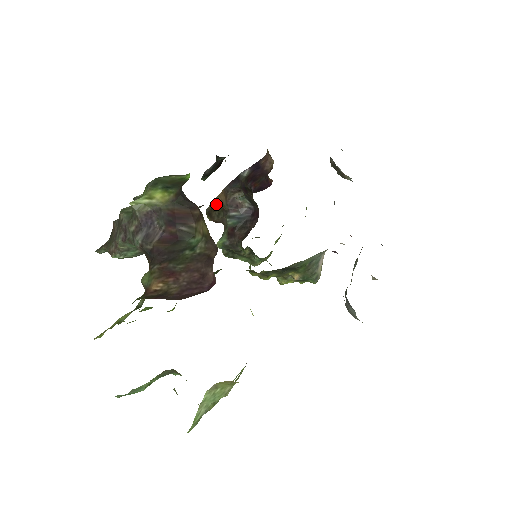
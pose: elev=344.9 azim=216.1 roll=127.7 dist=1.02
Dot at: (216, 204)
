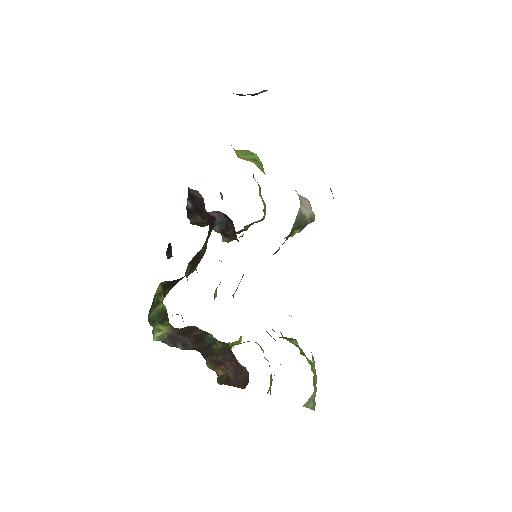
Dot at: occluded
